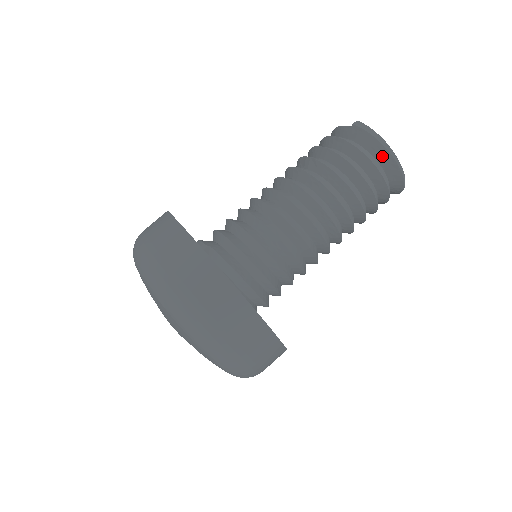
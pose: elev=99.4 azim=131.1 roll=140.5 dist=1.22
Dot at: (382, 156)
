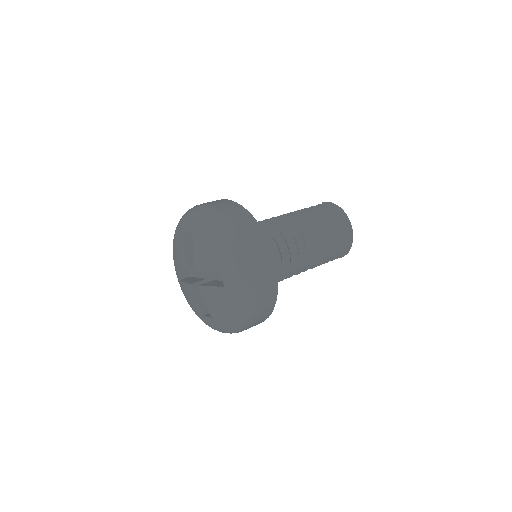
Dot at: (340, 216)
